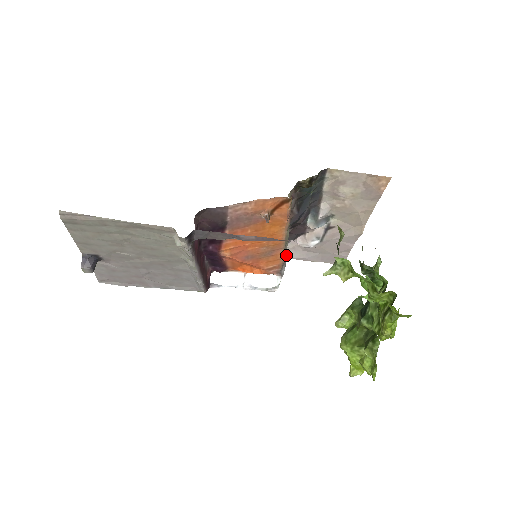
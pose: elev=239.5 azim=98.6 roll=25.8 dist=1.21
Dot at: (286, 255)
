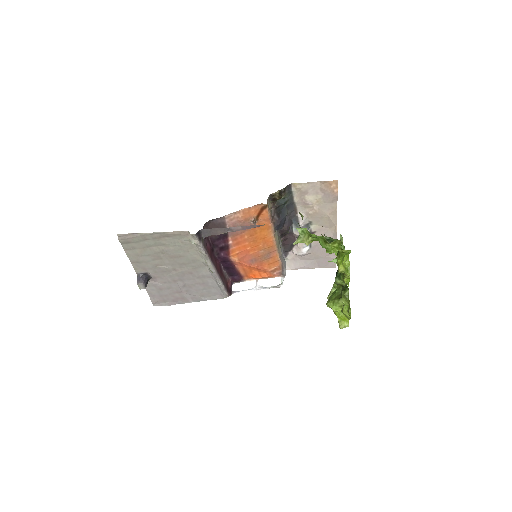
Dot at: (284, 259)
